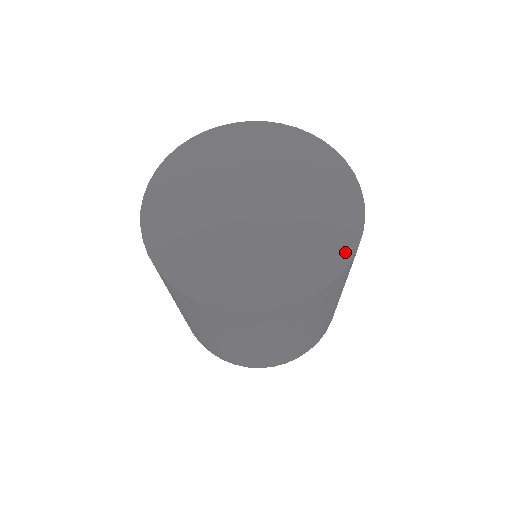
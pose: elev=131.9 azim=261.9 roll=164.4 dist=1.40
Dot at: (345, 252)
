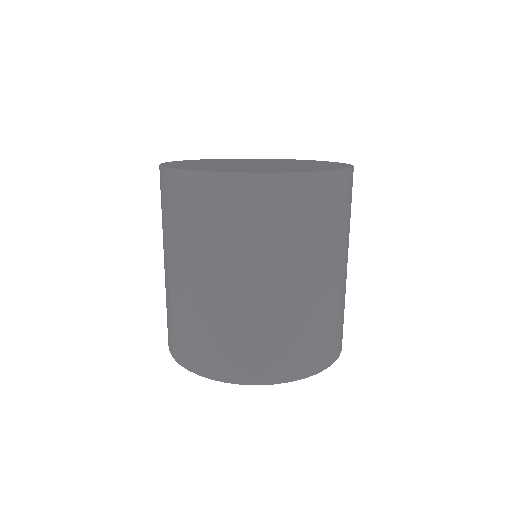
Dot at: (338, 163)
